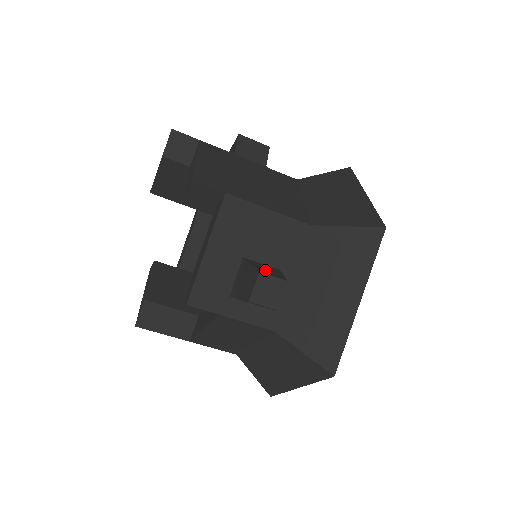
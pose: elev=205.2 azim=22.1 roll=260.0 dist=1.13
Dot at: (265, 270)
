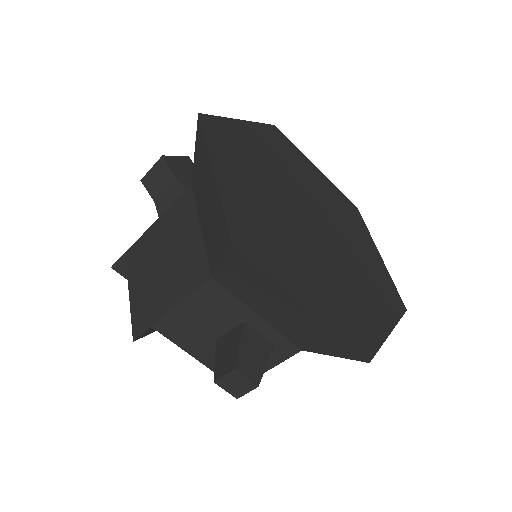
Dot at: (222, 362)
